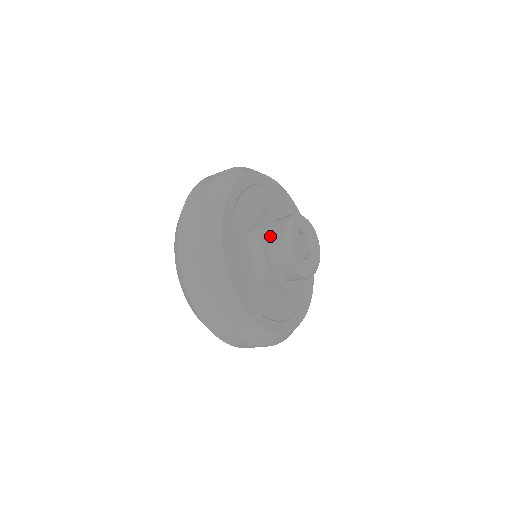
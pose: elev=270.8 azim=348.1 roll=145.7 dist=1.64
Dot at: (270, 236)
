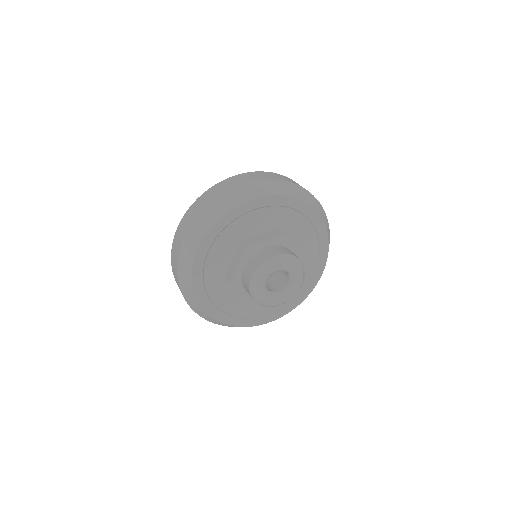
Dot at: (243, 284)
